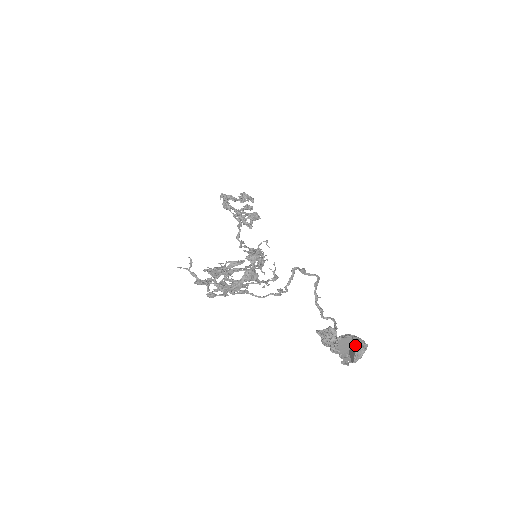
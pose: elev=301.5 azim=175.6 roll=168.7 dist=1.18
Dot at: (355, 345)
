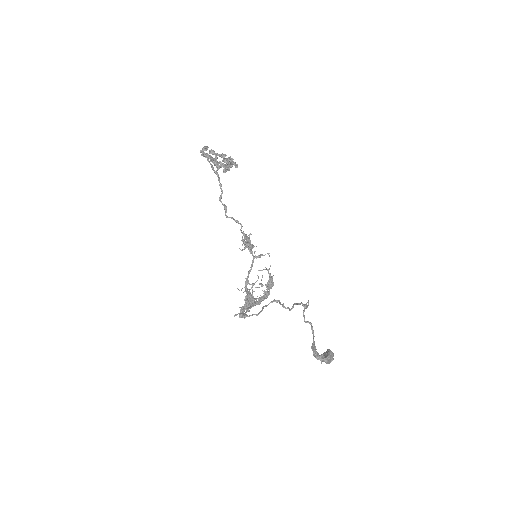
Dot at: (331, 360)
